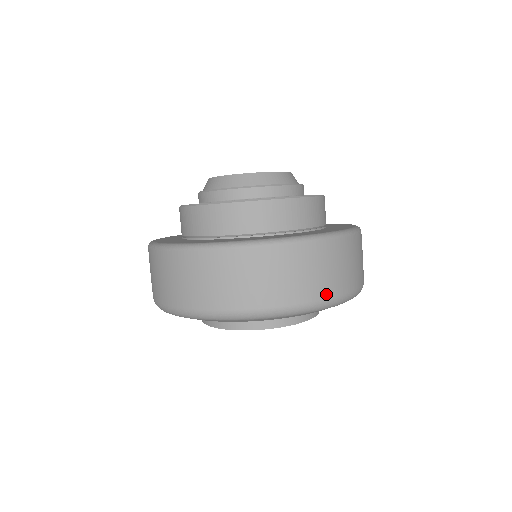
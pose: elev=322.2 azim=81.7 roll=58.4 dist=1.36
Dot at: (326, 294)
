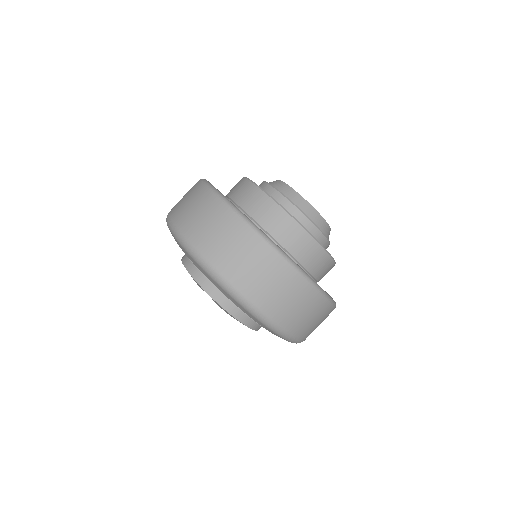
Dot at: (257, 301)
